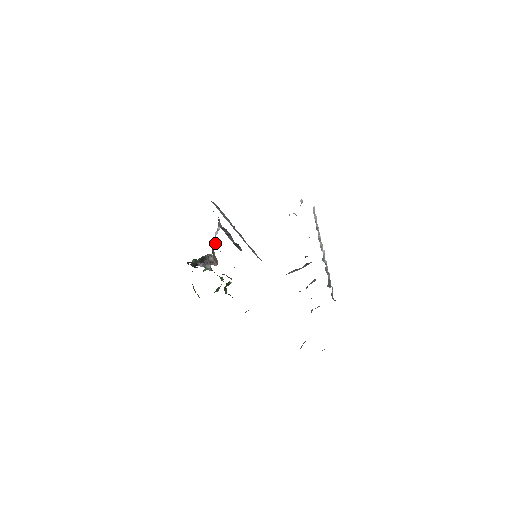
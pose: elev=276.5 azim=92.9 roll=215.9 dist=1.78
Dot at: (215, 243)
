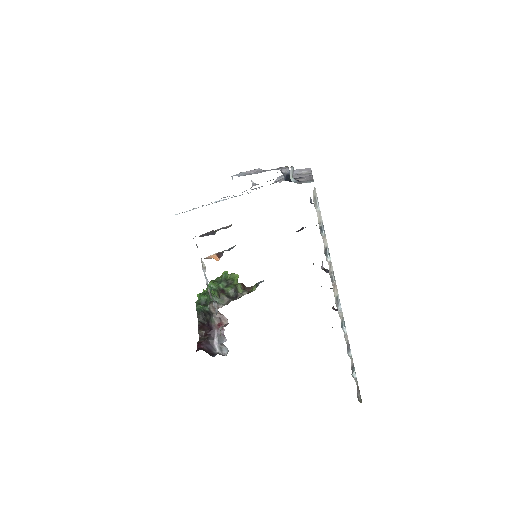
Dot at: occluded
